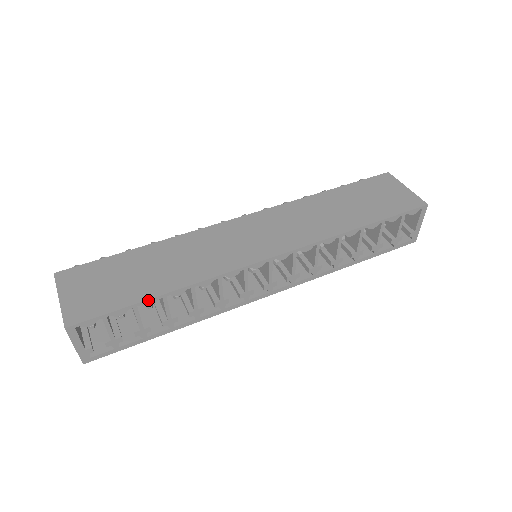
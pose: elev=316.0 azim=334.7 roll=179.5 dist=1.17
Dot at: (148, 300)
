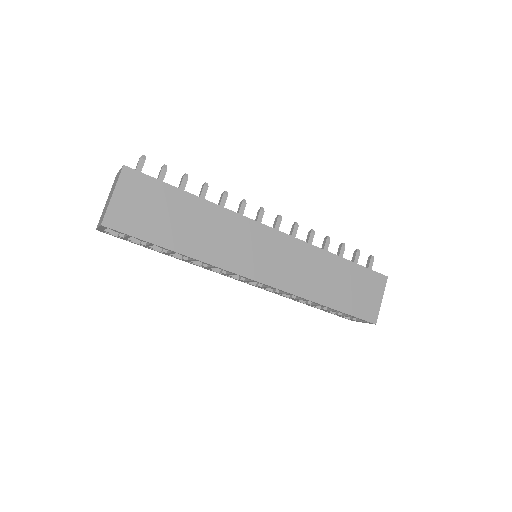
Dot at: (164, 248)
